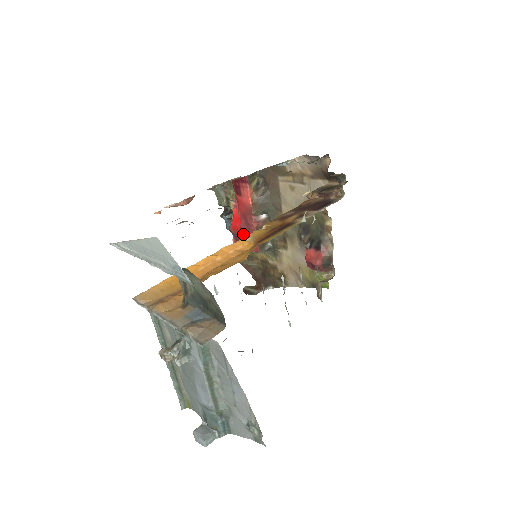
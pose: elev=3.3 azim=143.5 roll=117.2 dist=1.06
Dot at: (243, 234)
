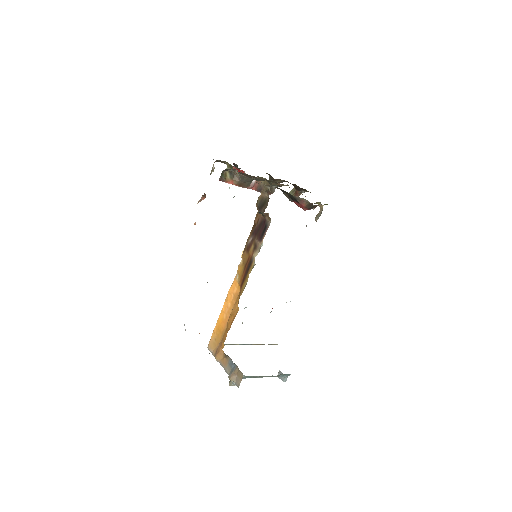
Dot at: occluded
